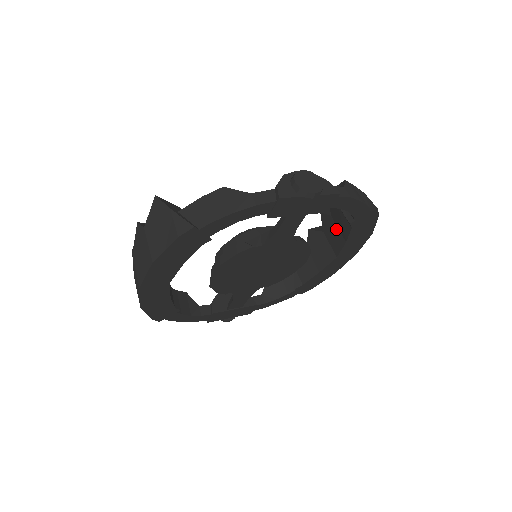
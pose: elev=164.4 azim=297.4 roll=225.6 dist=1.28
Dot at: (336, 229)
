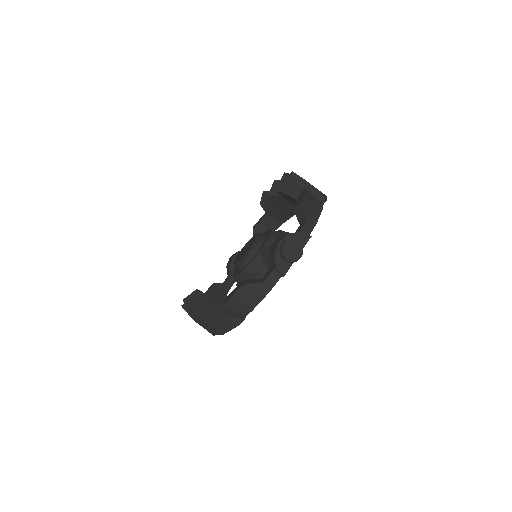
Dot at: (295, 202)
